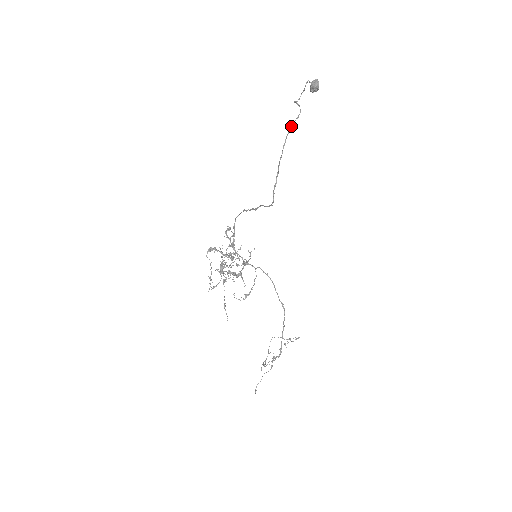
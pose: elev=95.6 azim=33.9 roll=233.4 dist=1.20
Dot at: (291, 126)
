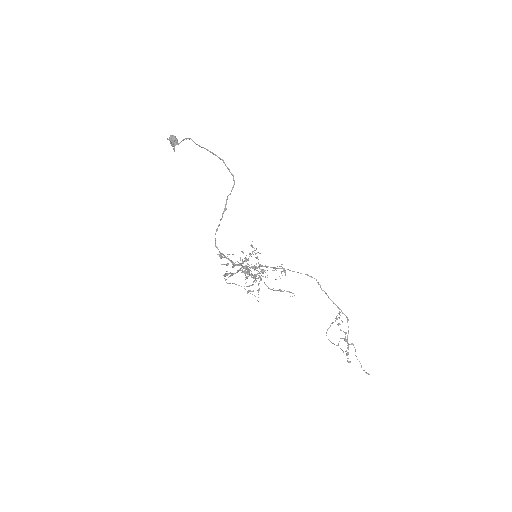
Dot at: occluded
